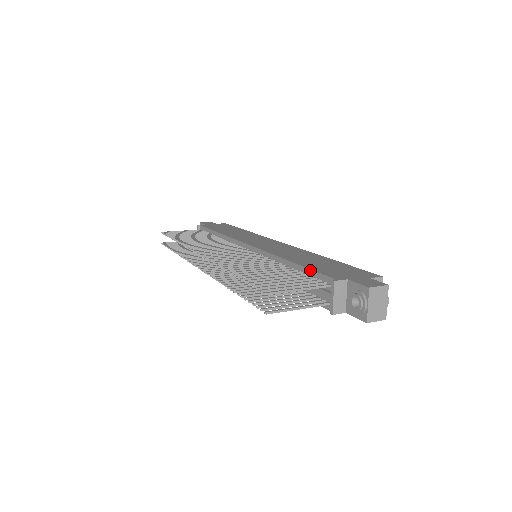
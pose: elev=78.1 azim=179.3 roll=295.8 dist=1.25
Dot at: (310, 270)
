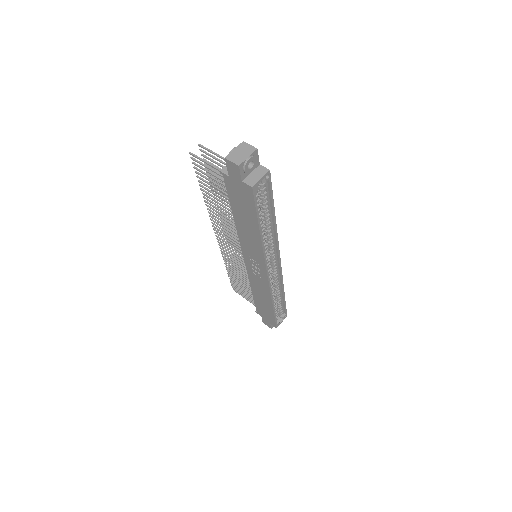
Dot at: occluded
